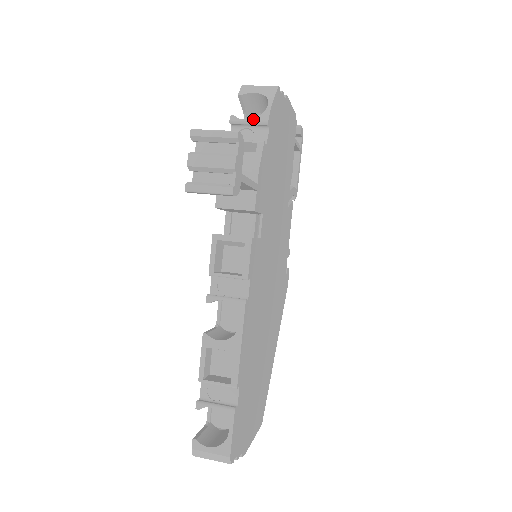
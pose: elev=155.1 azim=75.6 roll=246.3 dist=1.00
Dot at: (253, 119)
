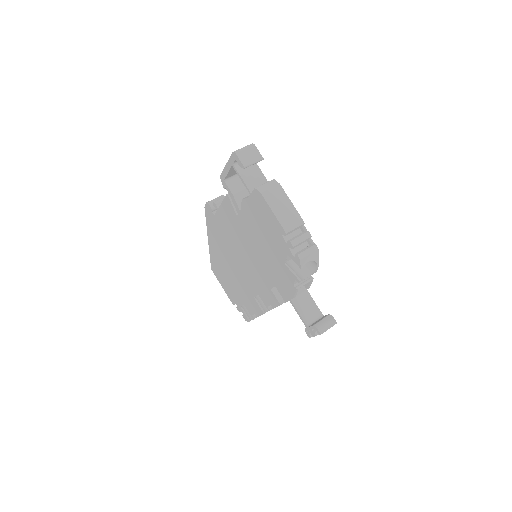
Dot at: occluded
